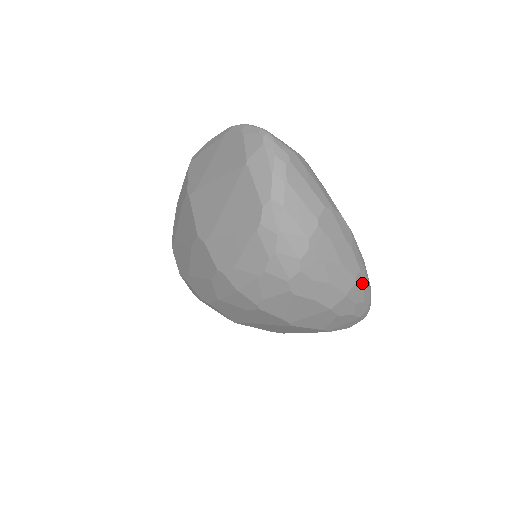
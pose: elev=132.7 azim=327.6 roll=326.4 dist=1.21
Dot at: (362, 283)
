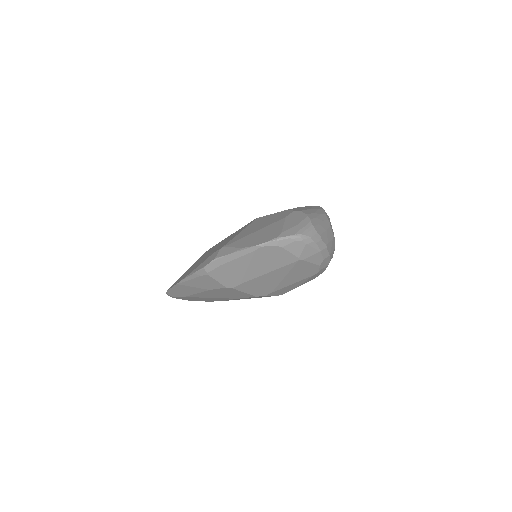
Dot at: occluded
